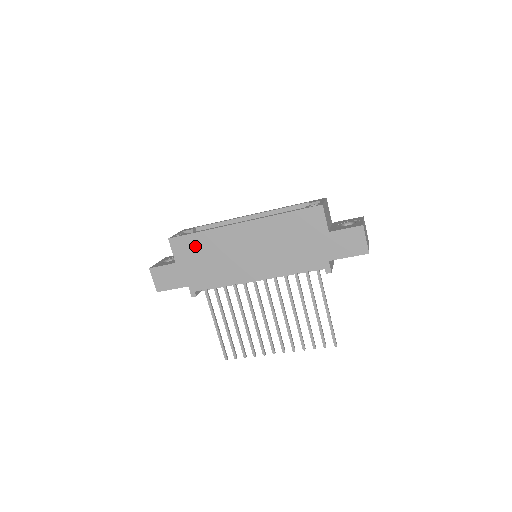
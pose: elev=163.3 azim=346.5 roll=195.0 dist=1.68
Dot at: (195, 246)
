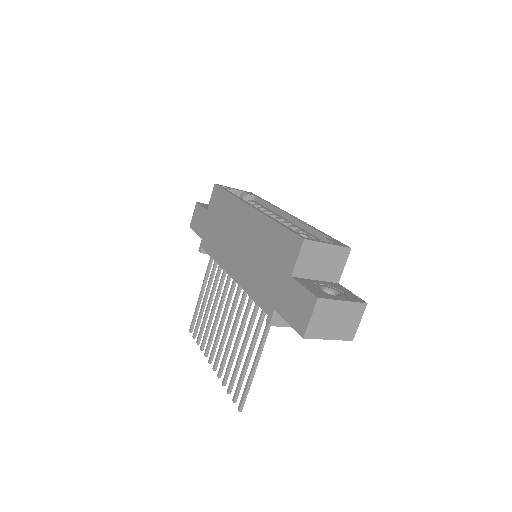
Dot at: (221, 204)
